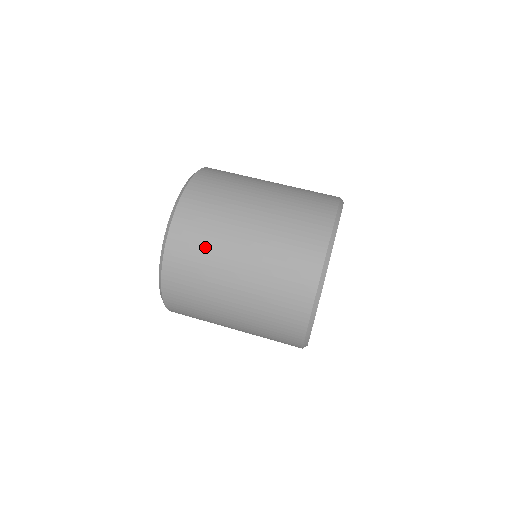
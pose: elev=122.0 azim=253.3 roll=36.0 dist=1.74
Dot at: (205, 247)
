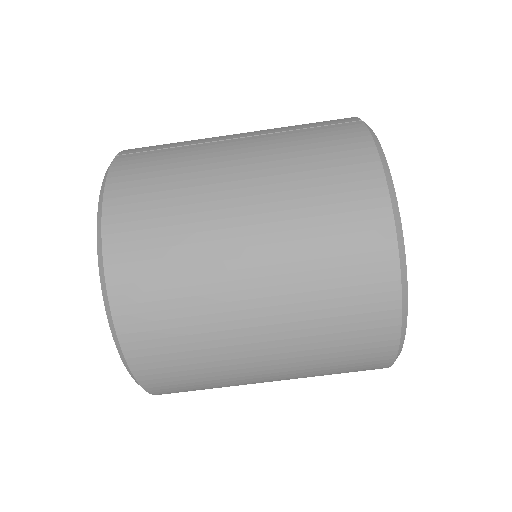
Dot at: occluded
